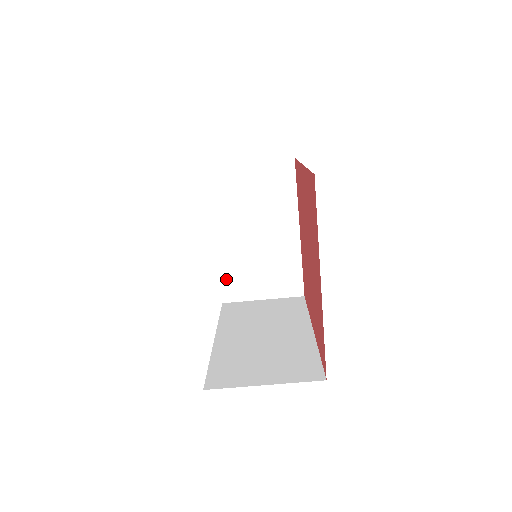
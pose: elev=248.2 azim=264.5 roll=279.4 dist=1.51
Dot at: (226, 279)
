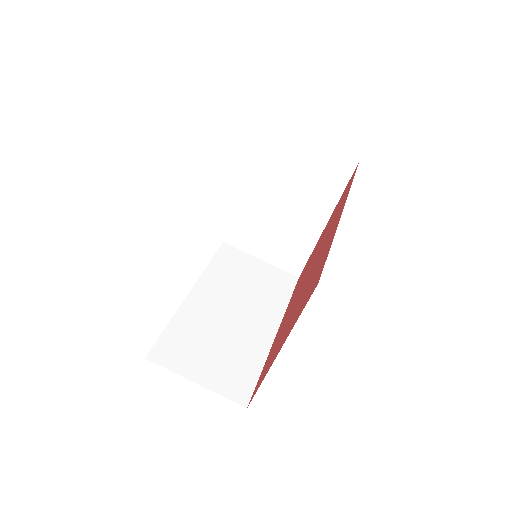
Dot at: (236, 226)
